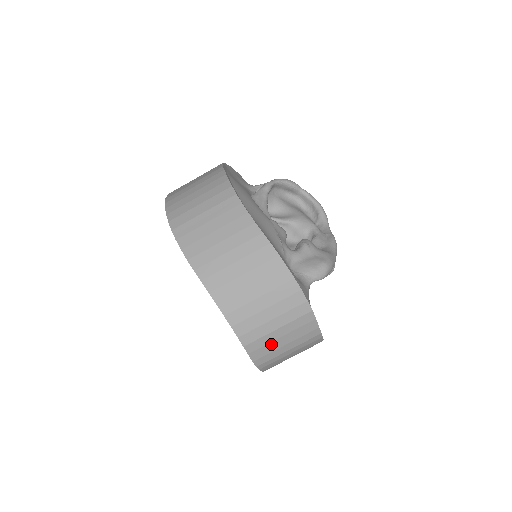
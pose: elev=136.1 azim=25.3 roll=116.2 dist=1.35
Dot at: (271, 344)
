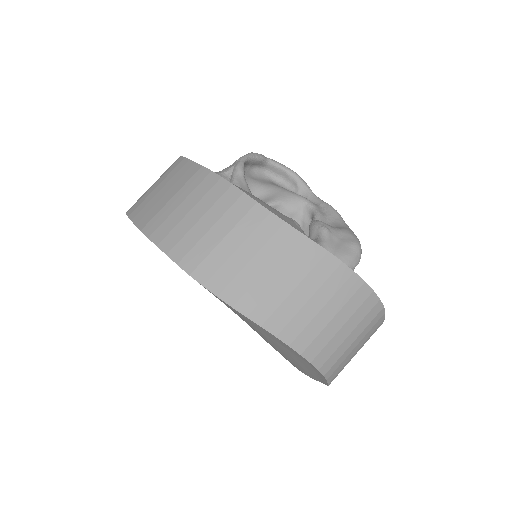
Dot at: (346, 358)
